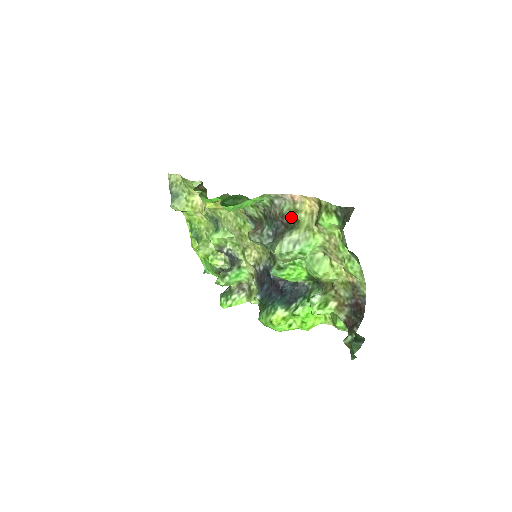
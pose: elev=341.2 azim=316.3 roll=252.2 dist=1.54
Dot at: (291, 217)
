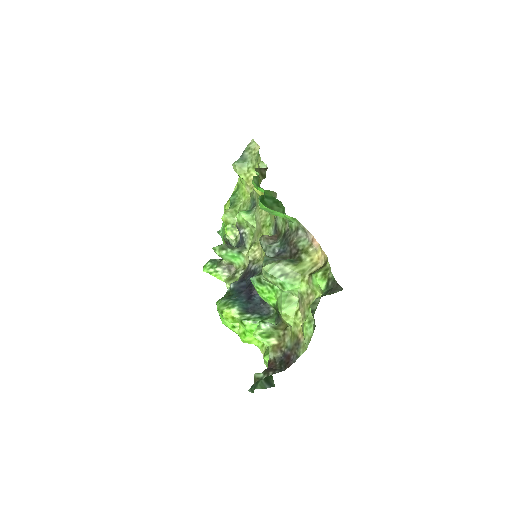
Dot at: (299, 253)
